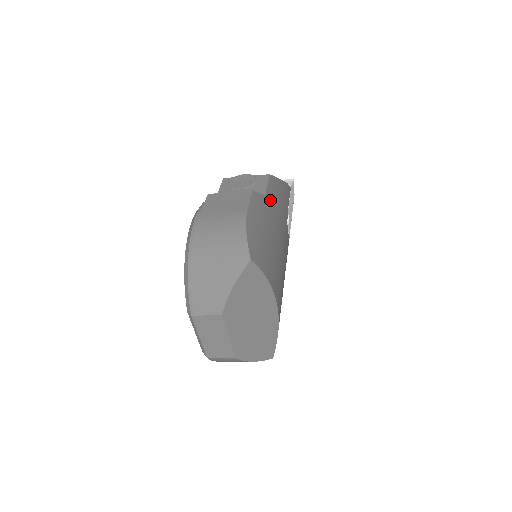
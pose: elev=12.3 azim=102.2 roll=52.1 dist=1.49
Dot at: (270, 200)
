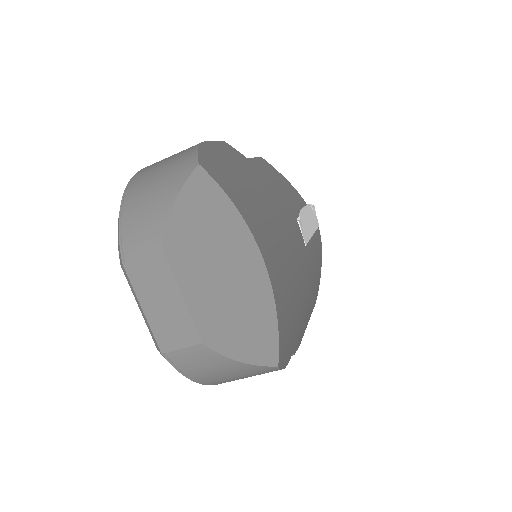
Dot at: (257, 168)
